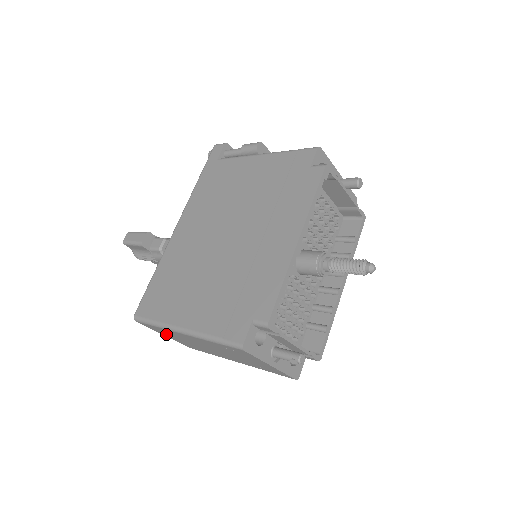
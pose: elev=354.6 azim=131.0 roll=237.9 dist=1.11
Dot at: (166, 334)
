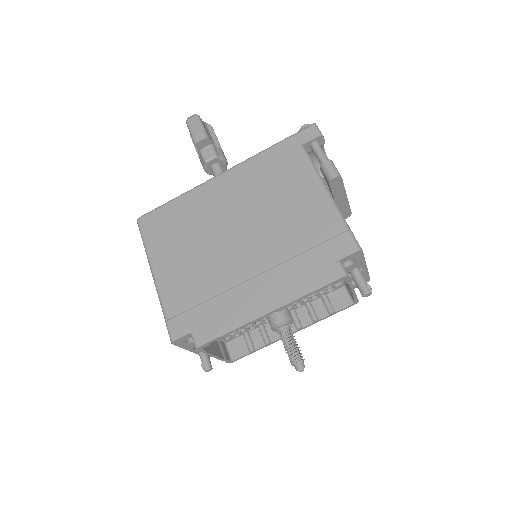
Dot at: occluded
